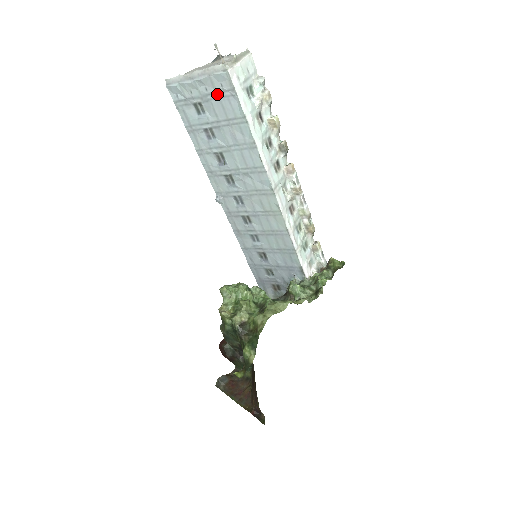
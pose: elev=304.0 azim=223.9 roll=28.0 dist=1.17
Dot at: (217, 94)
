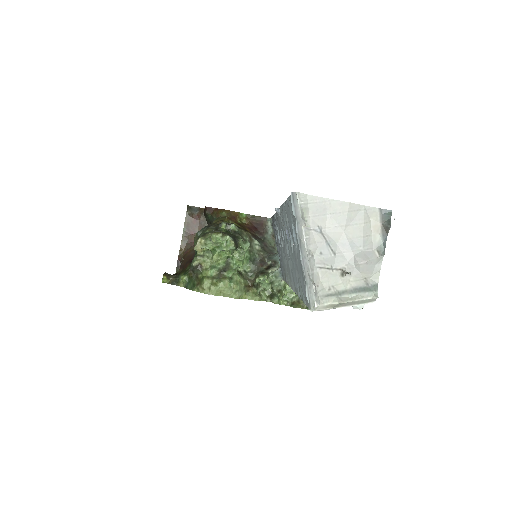
Dot at: (303, 274)
